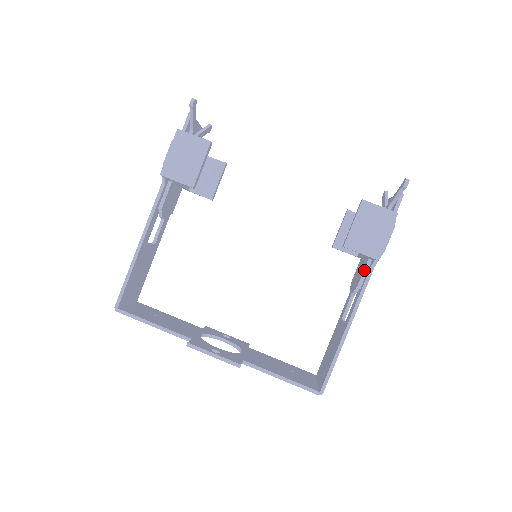
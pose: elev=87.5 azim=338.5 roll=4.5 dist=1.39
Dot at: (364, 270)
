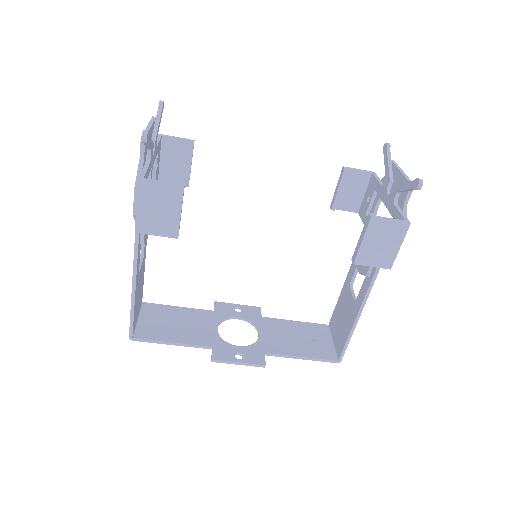
Dot at: occluded
